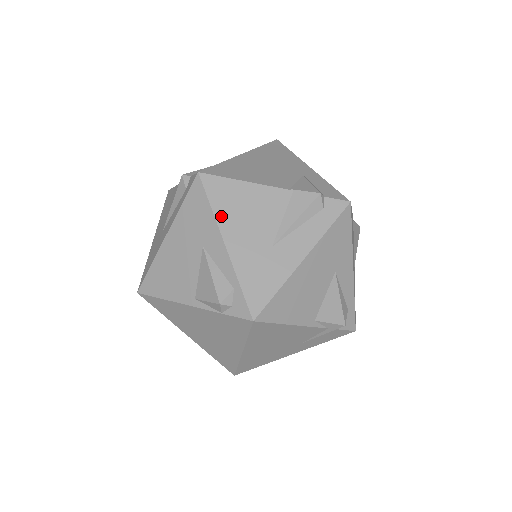
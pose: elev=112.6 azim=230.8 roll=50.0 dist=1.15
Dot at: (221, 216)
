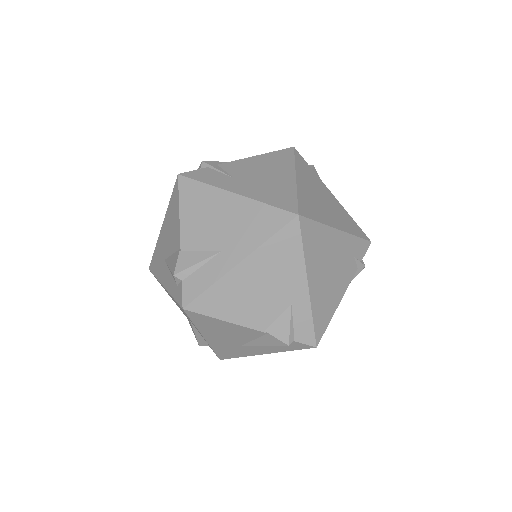
Dot at: (202, 329)
